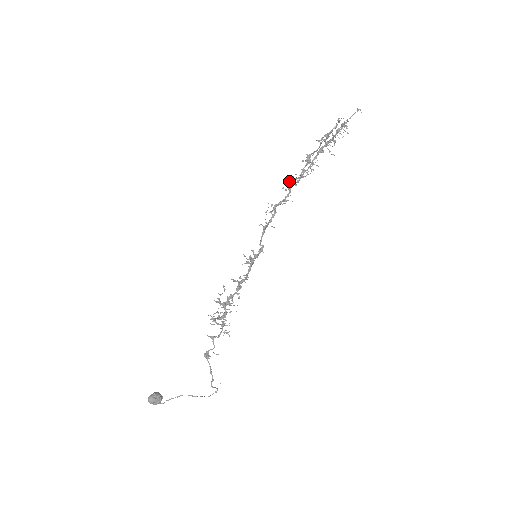
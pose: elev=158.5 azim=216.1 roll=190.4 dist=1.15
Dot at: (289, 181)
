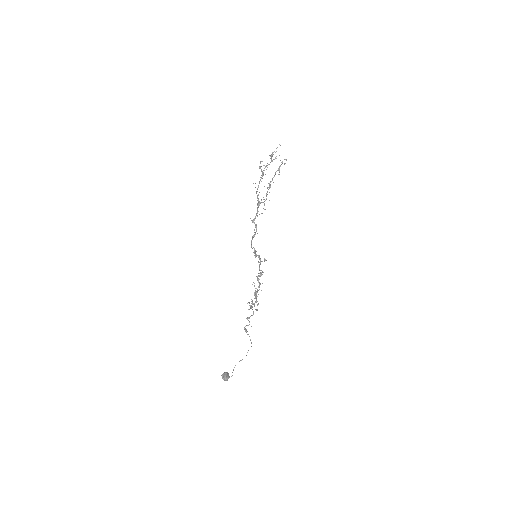
Dot at: (259, 202)
